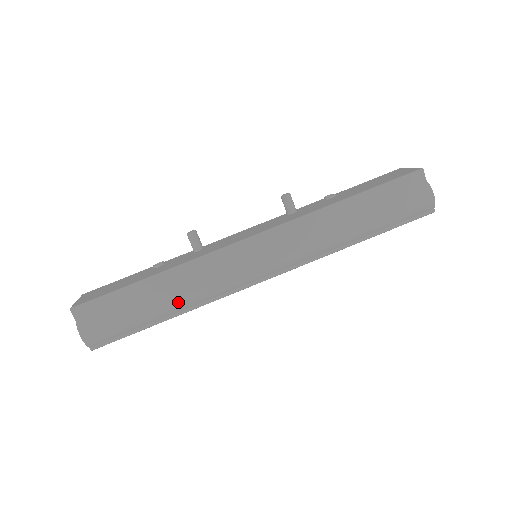
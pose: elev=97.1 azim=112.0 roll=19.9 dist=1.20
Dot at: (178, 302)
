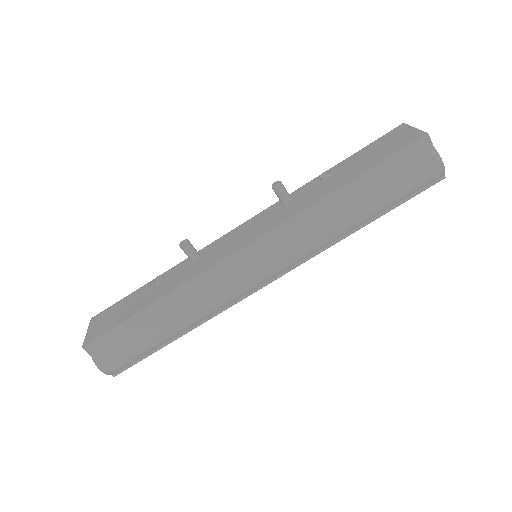
Dot at: (186, 323)
